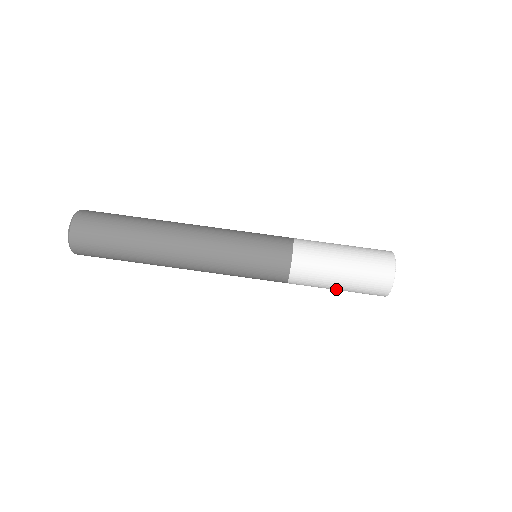
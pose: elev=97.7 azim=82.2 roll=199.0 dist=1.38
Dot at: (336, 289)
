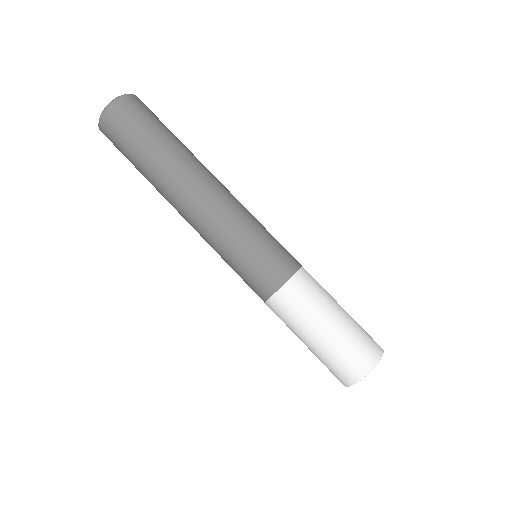
Dot at: occluded
